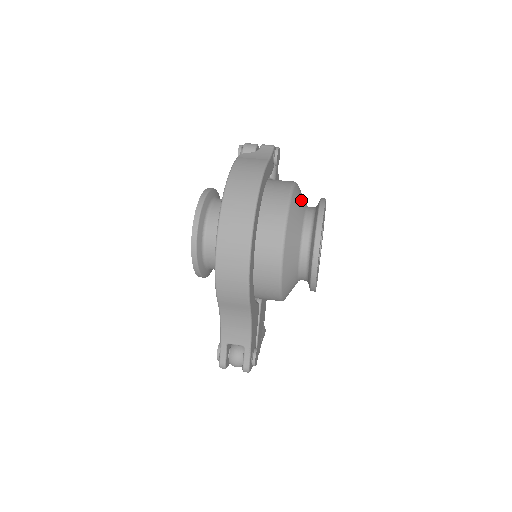
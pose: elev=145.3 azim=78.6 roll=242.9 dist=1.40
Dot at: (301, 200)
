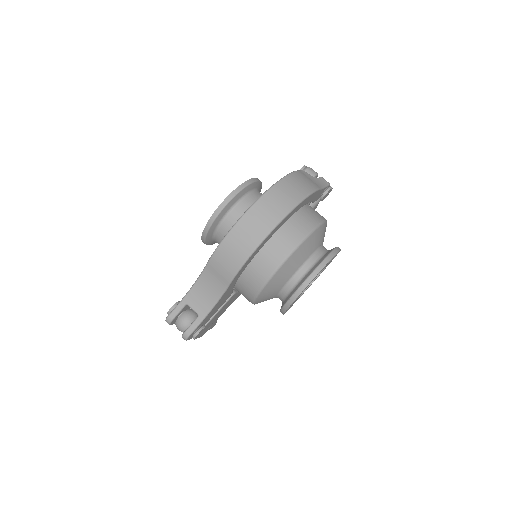
Dot at: (323, 236)
